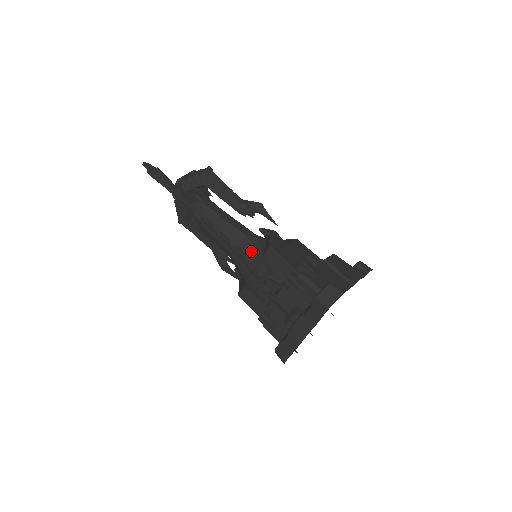
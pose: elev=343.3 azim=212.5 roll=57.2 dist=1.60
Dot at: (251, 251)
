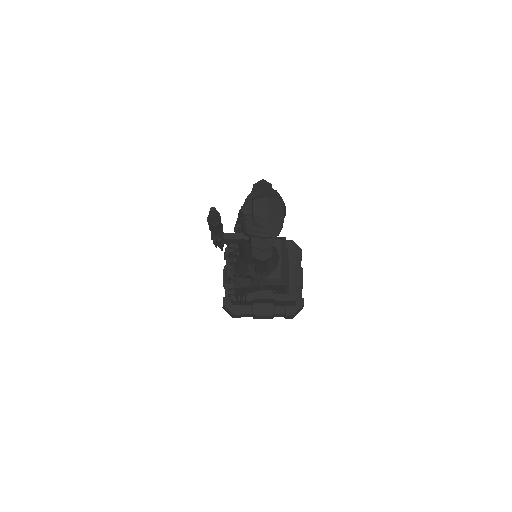
Dot at: (239, 266)
